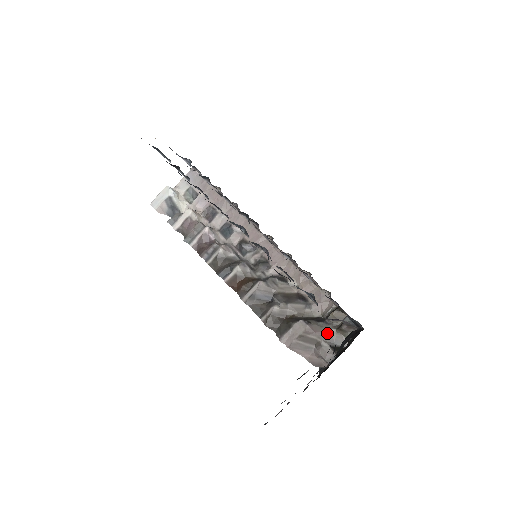
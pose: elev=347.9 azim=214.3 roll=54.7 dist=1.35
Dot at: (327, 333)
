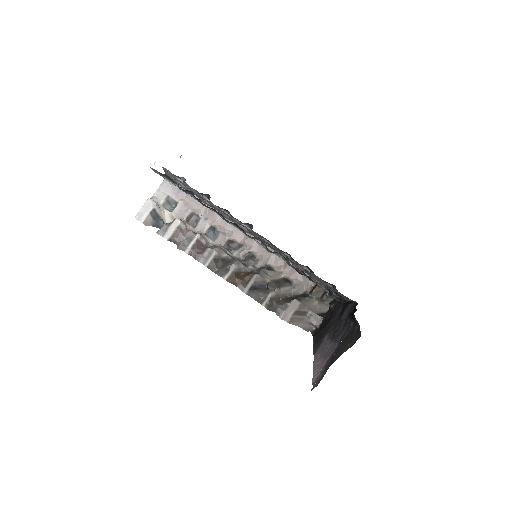
Dot at: (313, 305)
